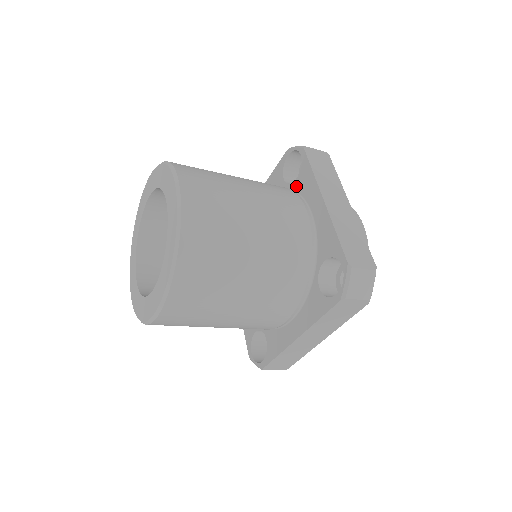
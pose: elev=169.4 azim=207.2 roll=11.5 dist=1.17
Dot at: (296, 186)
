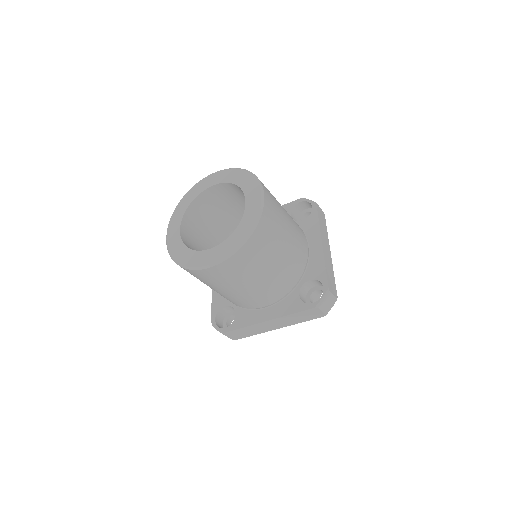
Dot at: (301, 225)
